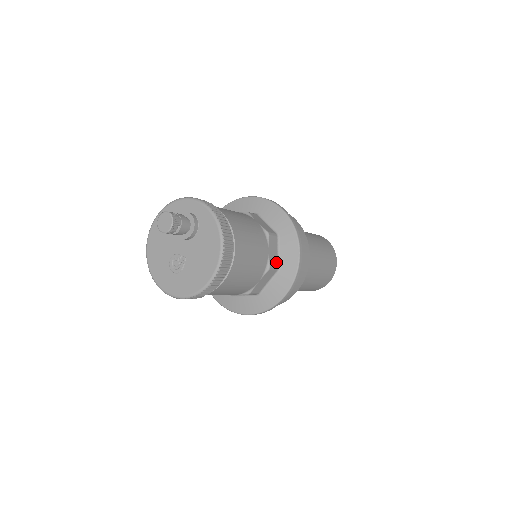
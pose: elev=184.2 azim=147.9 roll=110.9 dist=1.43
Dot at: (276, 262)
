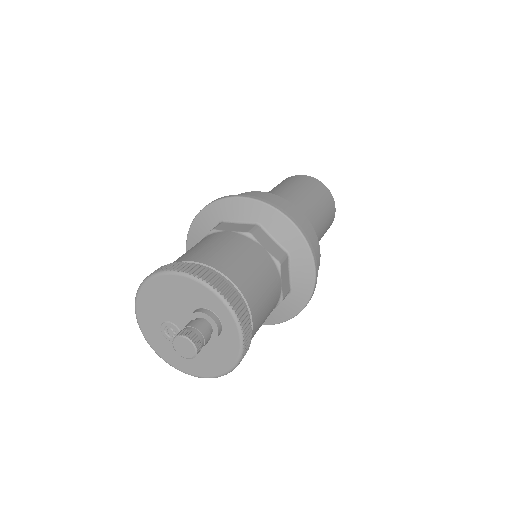
Dot at: occluded
